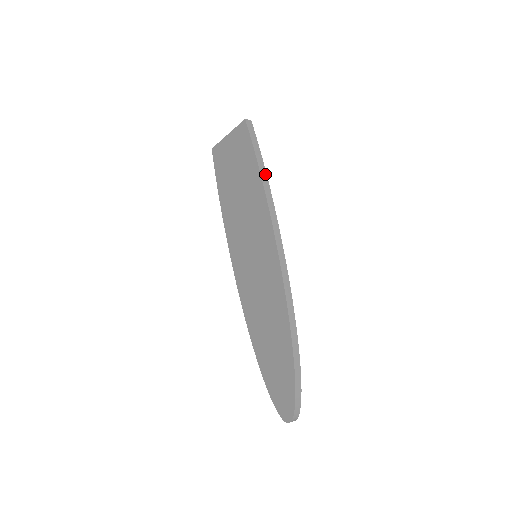
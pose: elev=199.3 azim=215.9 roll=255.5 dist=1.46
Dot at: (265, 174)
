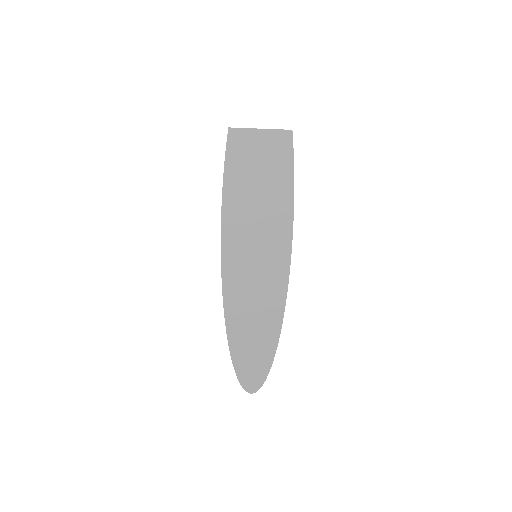
Dot at: (293, 190)
